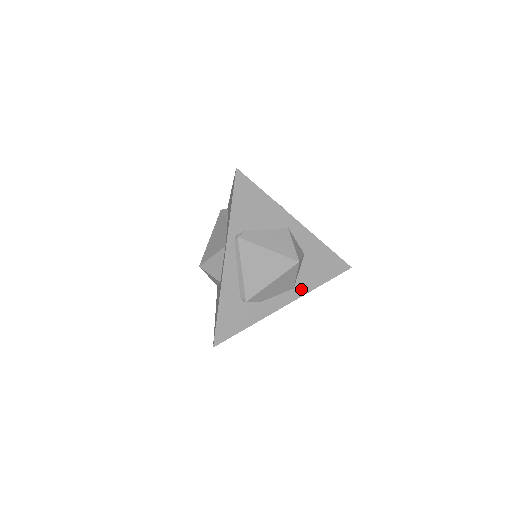
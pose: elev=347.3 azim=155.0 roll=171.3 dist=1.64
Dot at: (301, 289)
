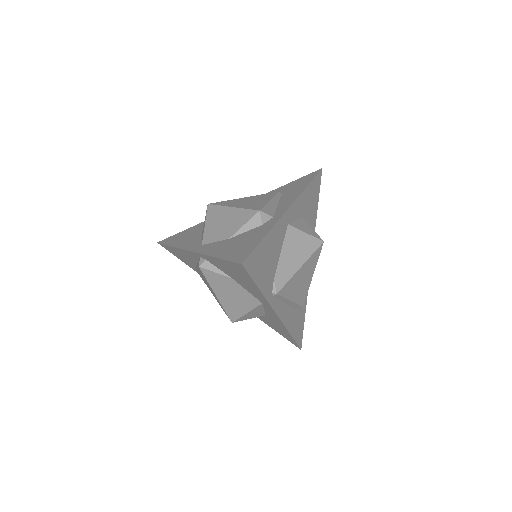
Dot at: occluded
